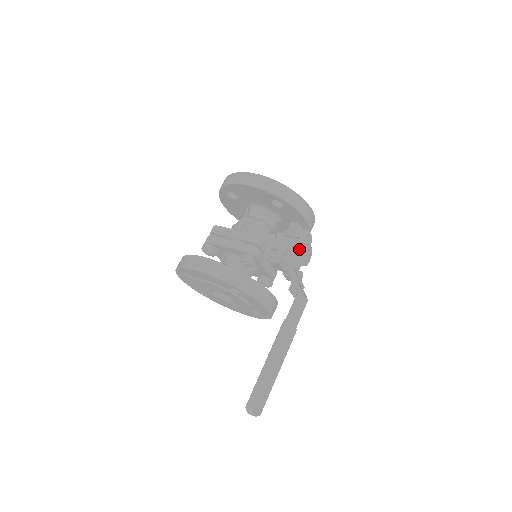
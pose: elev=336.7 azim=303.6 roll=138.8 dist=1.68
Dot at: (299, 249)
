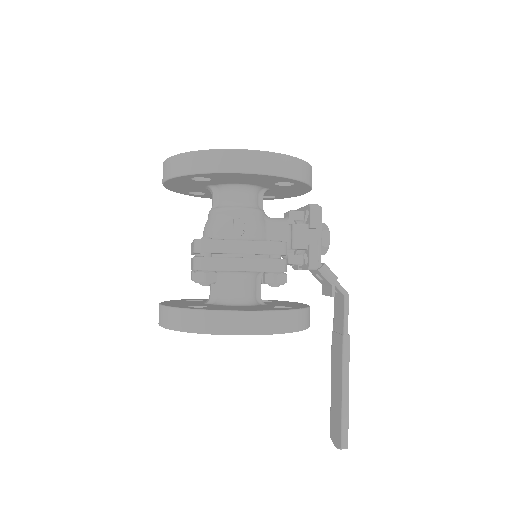
Dot at: (323, 238)
